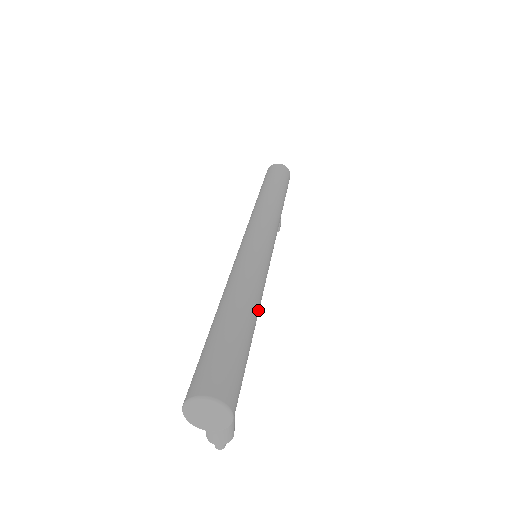
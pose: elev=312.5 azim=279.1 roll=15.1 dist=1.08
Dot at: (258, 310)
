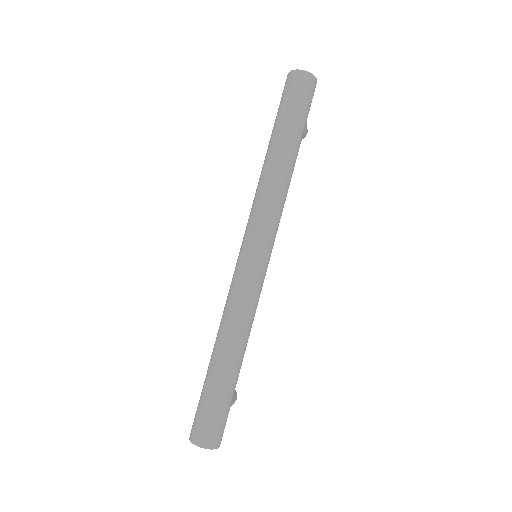
Dot at: (245, 348)
